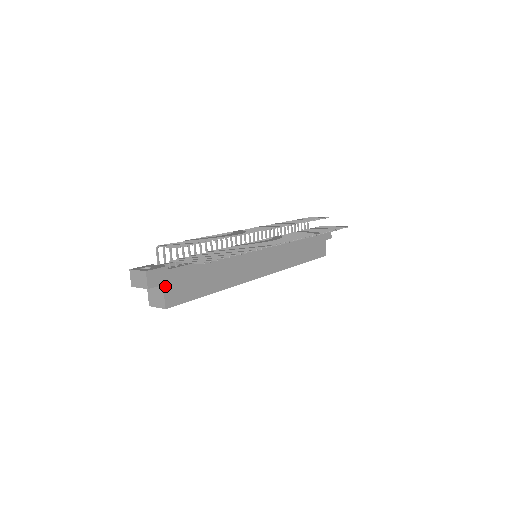
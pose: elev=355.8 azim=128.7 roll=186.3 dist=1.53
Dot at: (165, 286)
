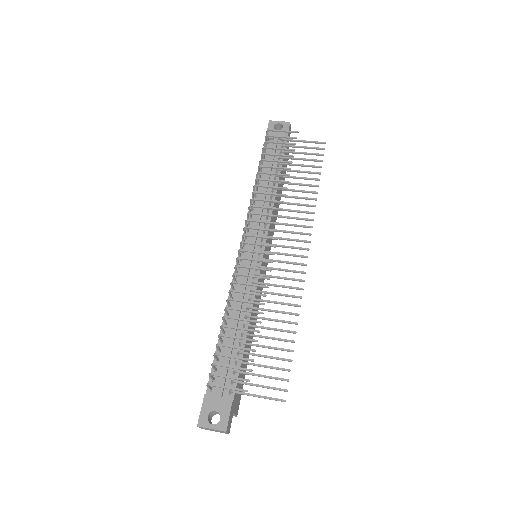
Dot at: (234, 410)
